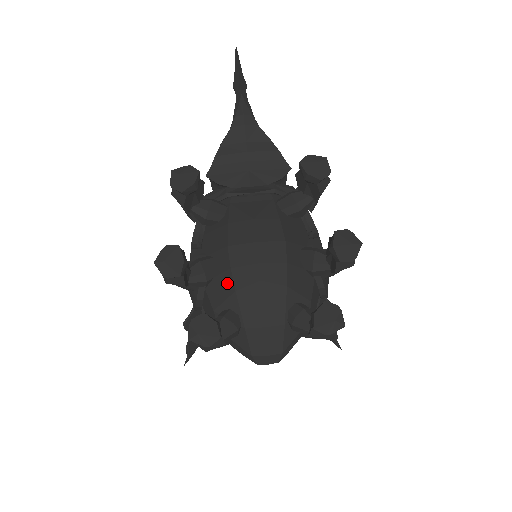
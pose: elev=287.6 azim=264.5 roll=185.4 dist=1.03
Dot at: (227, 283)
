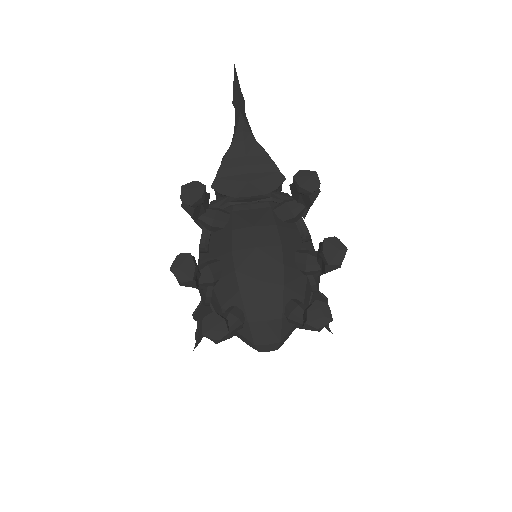
Dot at: (232, 283)
